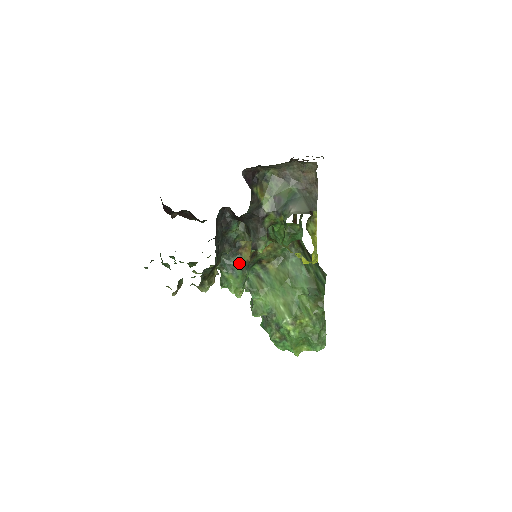
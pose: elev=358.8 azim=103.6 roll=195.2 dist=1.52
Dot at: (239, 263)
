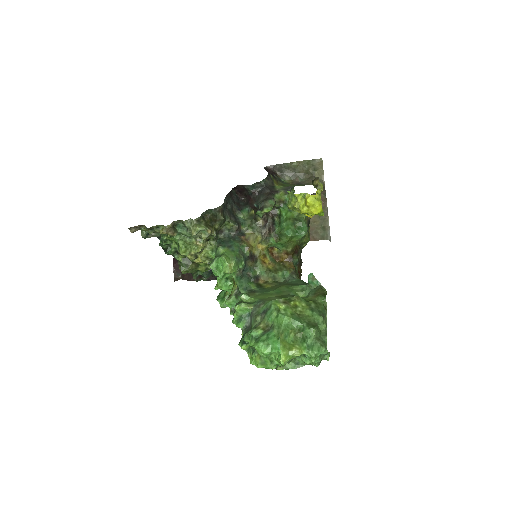
Dot at: (238, 244)
